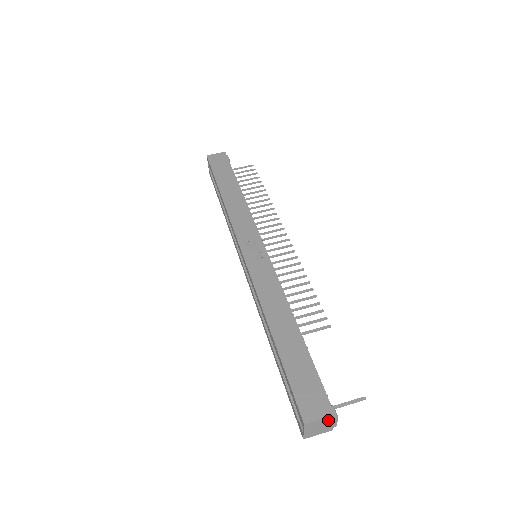
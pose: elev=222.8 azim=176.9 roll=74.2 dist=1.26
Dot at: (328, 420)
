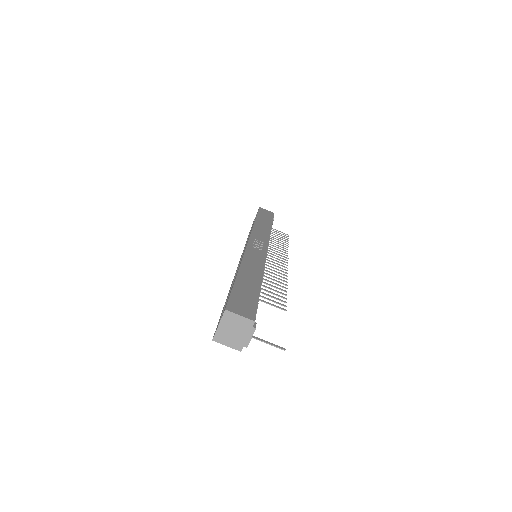
Dot at: (246, 325)
